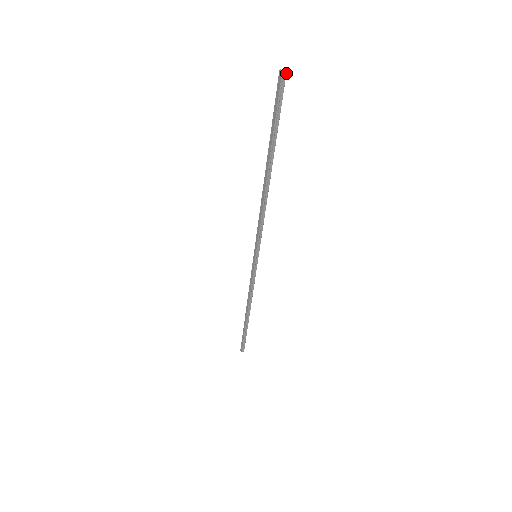
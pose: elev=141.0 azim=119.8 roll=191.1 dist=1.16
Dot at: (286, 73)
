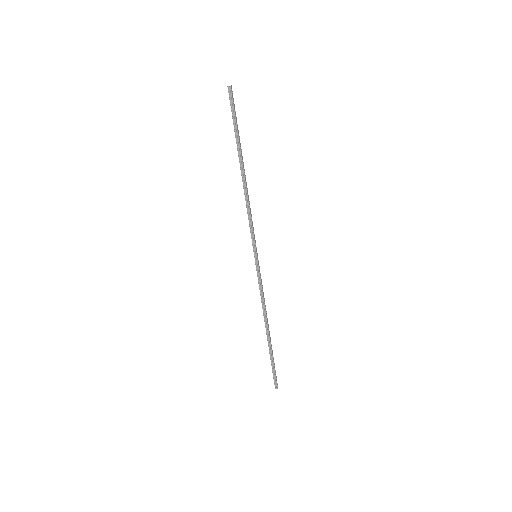
Dot at: (231, 87)
